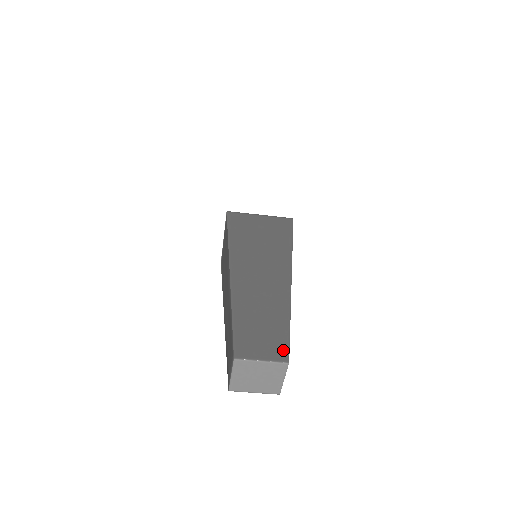
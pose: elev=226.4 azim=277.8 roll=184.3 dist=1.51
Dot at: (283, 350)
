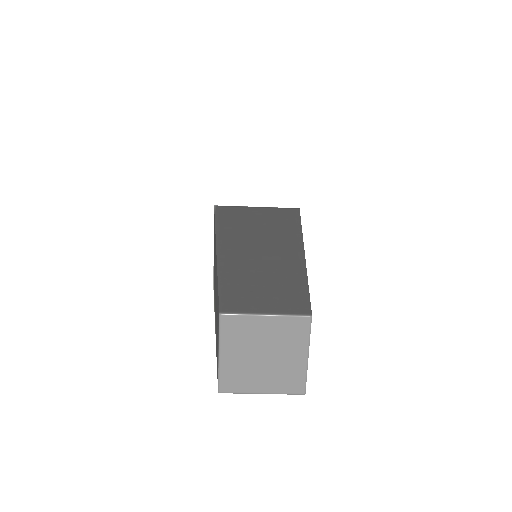
Dot at: (300, 303)
